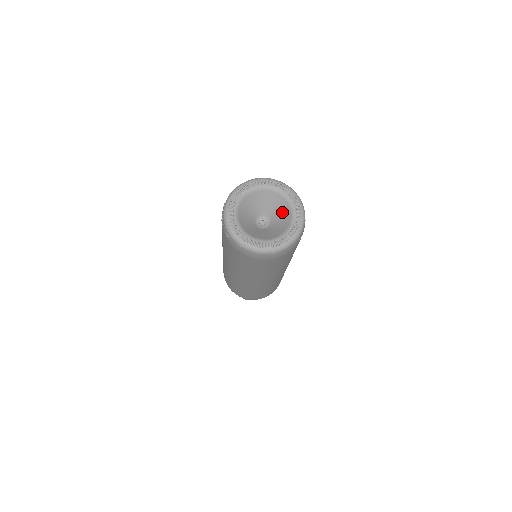
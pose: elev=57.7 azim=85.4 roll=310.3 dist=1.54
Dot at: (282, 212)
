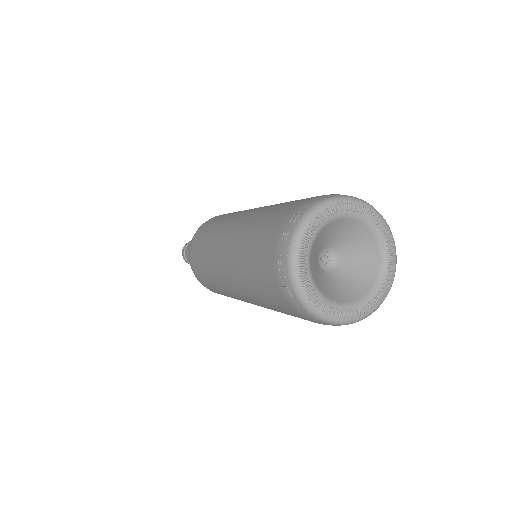
Dot at: (363, 252)
